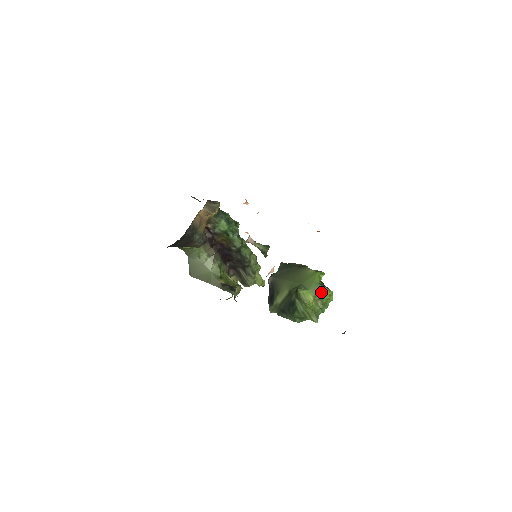
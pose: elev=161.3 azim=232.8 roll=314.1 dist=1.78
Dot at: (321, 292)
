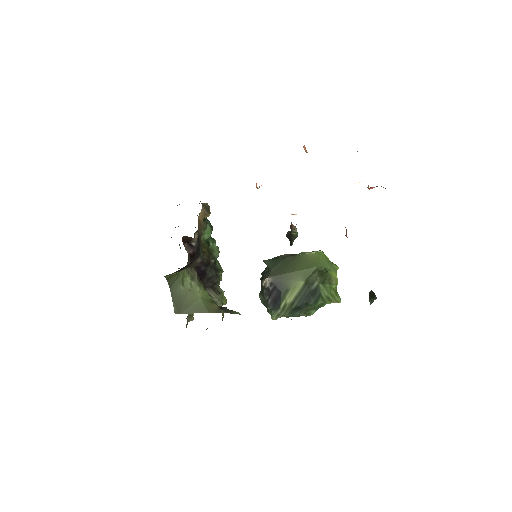
Dot at: (338, 268)
